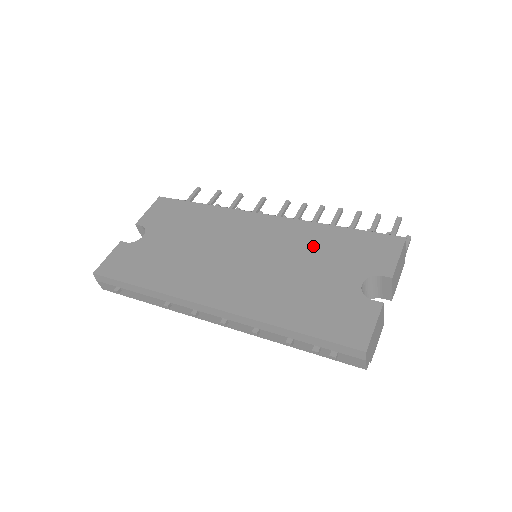
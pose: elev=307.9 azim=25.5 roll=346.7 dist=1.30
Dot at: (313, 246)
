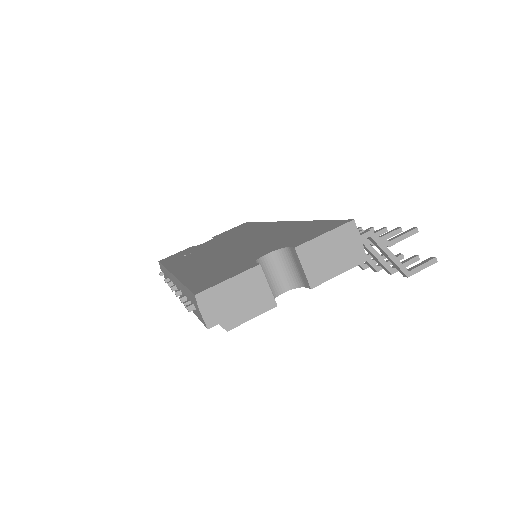
Dot at: (278, 234)
